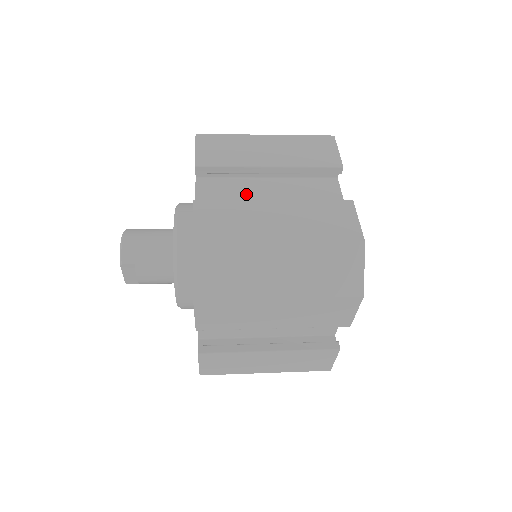
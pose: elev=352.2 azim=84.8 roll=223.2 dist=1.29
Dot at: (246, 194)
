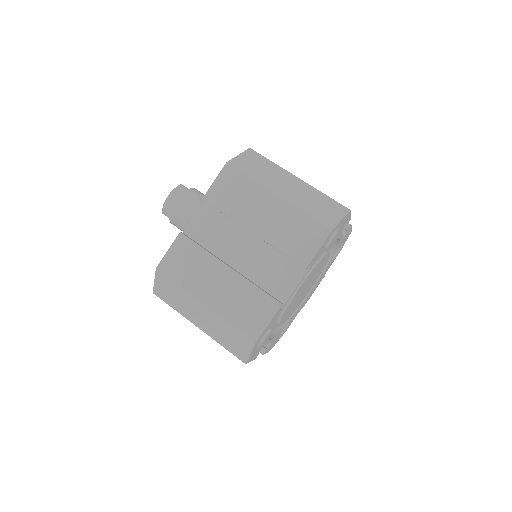
Dot at: (232, 237)
